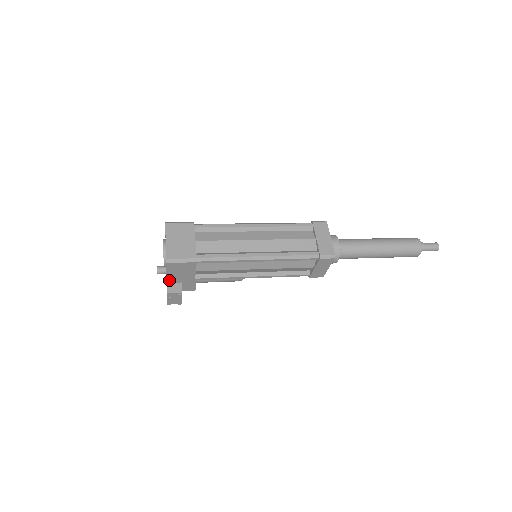
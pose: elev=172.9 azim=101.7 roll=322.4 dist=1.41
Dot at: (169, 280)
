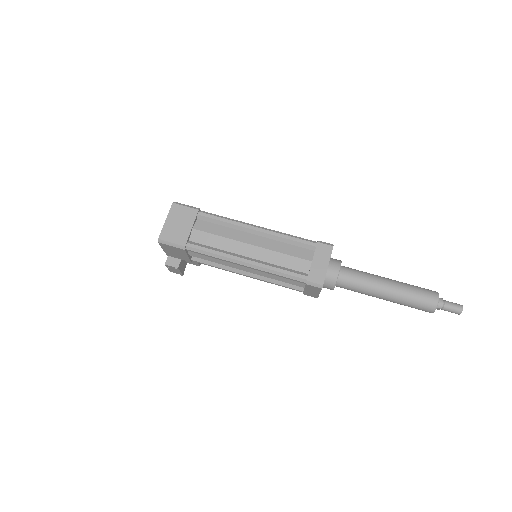
Dot at: (168, 254)
